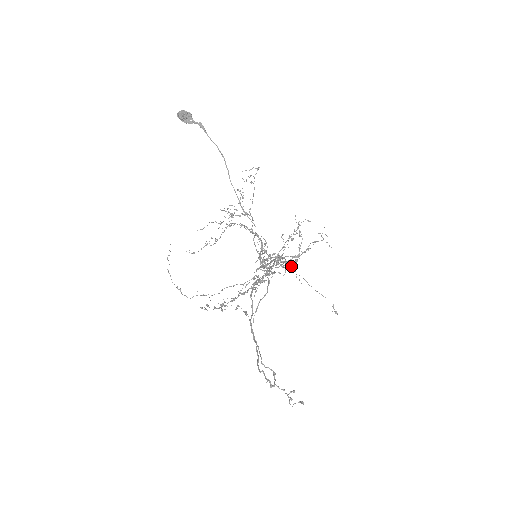
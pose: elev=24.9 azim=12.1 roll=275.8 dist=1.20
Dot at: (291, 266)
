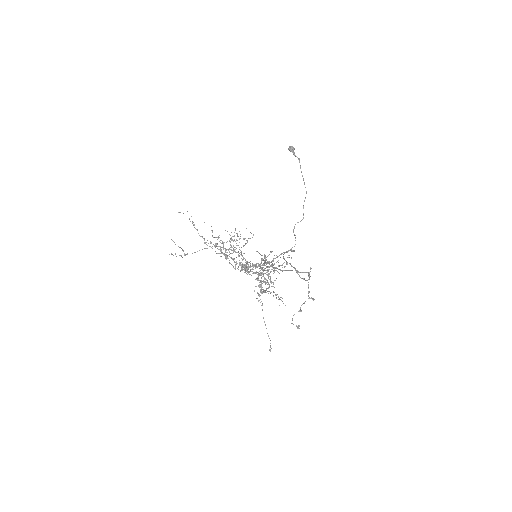
Dot at: occluded
